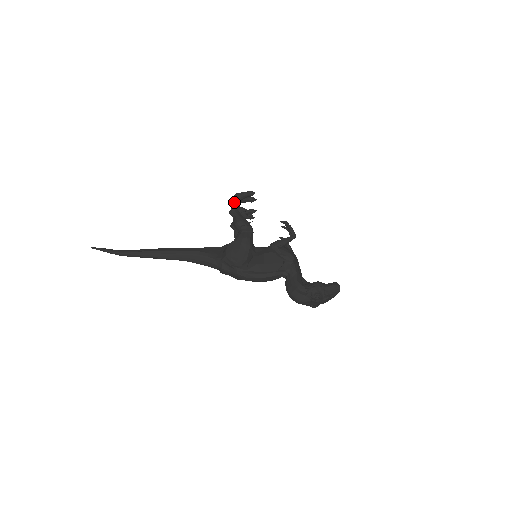
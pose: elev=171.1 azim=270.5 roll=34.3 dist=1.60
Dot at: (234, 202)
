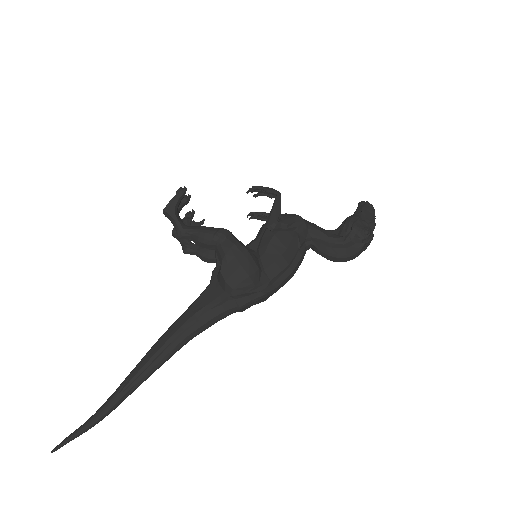
Dot at: (172, 220)
